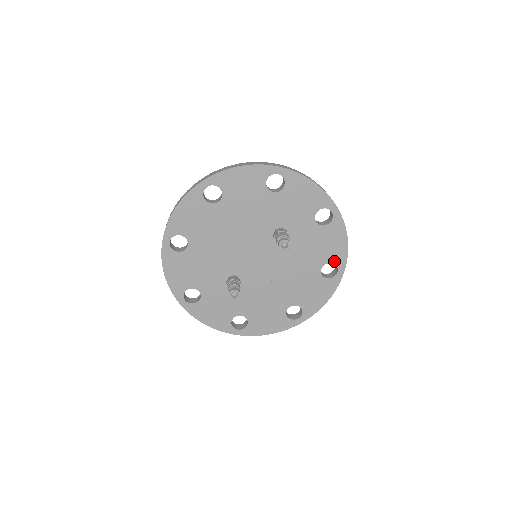
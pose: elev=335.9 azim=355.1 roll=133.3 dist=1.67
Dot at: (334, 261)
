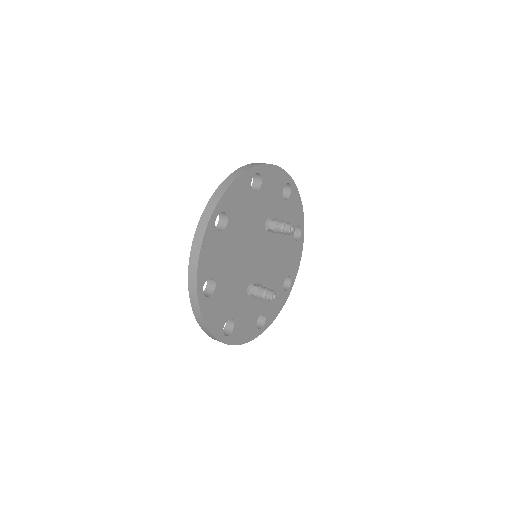
Dot at: (298, 223)
